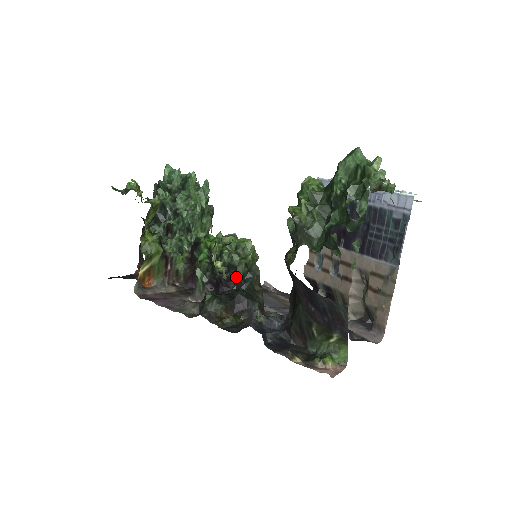
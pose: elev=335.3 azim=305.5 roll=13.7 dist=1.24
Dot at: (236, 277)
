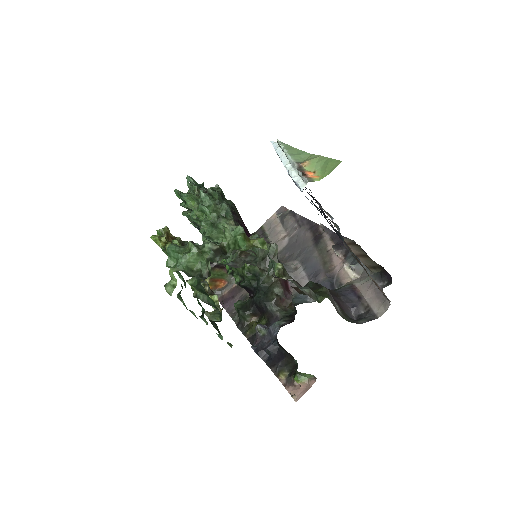
Dot at: (248, 284)
